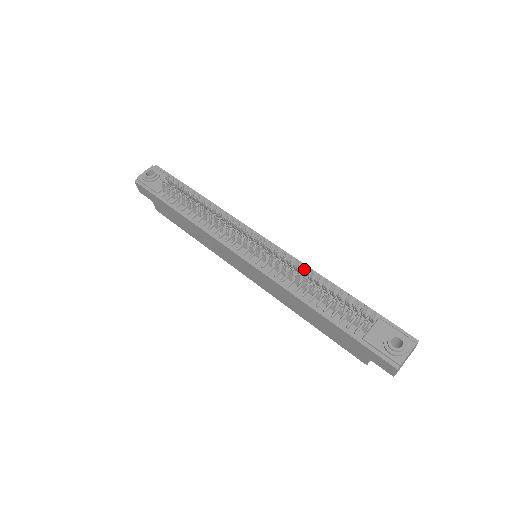
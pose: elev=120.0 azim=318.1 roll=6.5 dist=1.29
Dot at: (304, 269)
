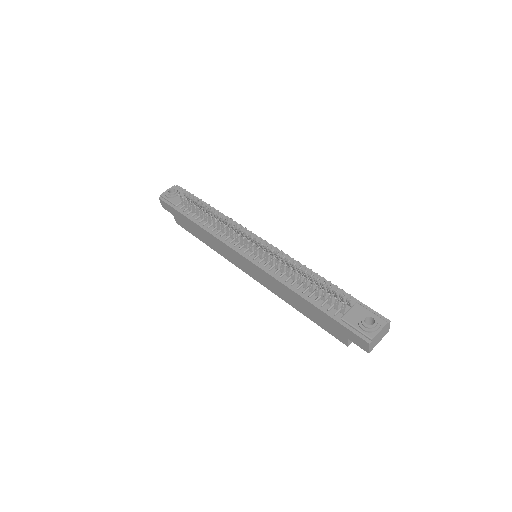
Dot at: (293, 262)
